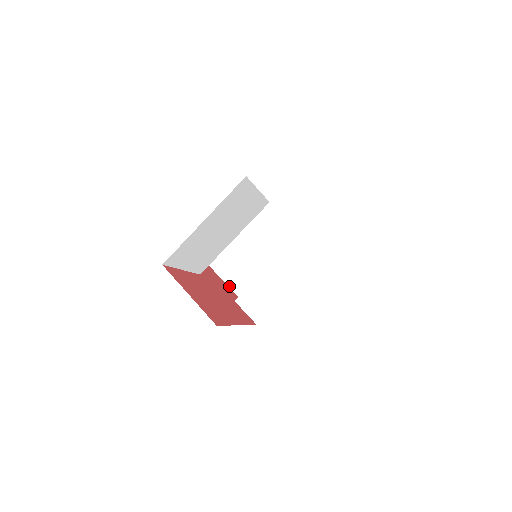
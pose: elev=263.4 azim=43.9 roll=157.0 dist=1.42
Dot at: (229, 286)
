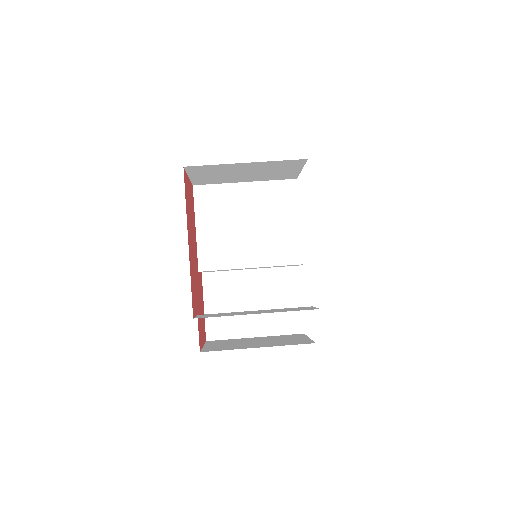
Dot at: (203, 347)
